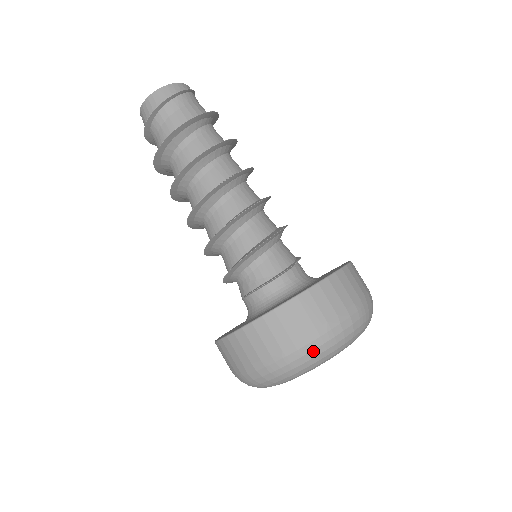
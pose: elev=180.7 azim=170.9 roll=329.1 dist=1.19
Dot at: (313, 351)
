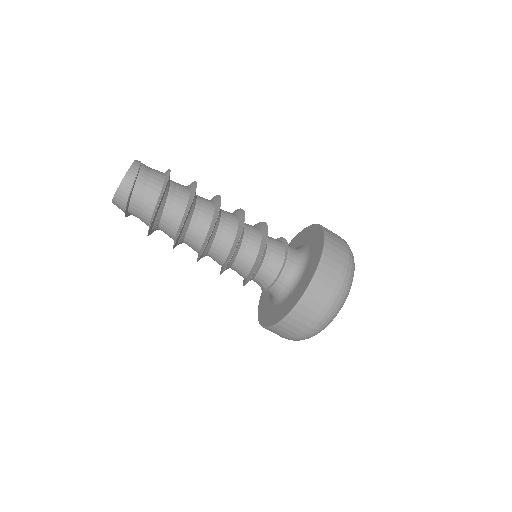
Dot at: (323, 324)
